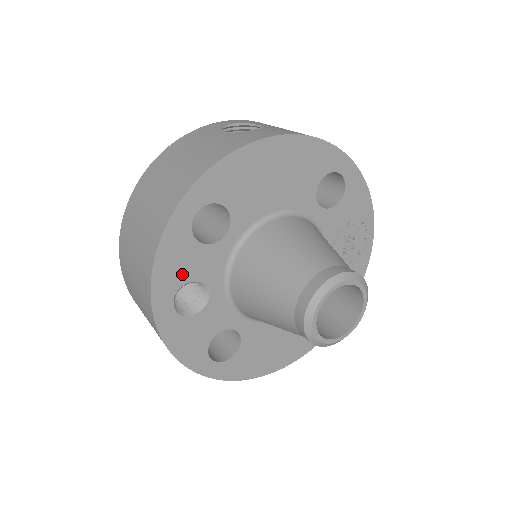
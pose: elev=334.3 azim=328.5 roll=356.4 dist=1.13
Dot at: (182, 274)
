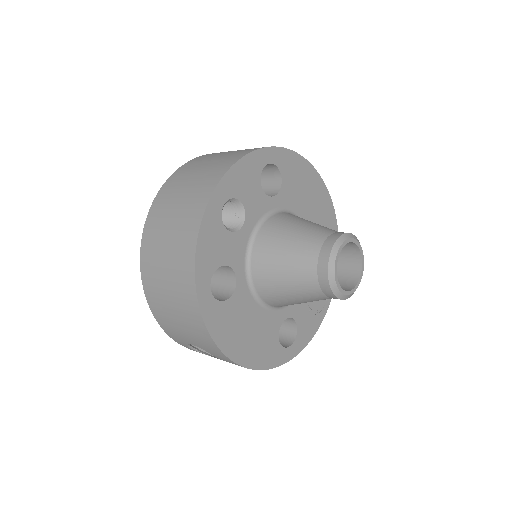
Dot at: (241, 190)
